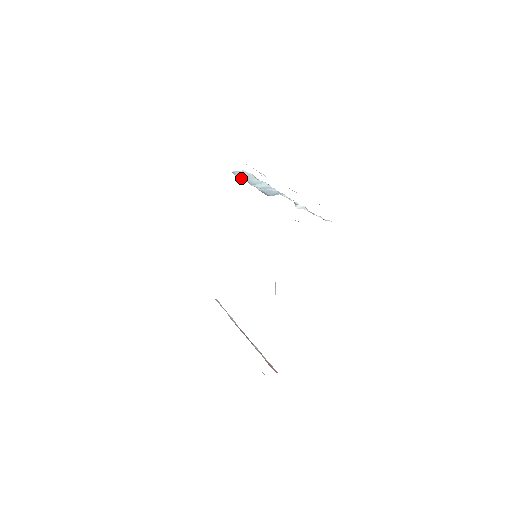
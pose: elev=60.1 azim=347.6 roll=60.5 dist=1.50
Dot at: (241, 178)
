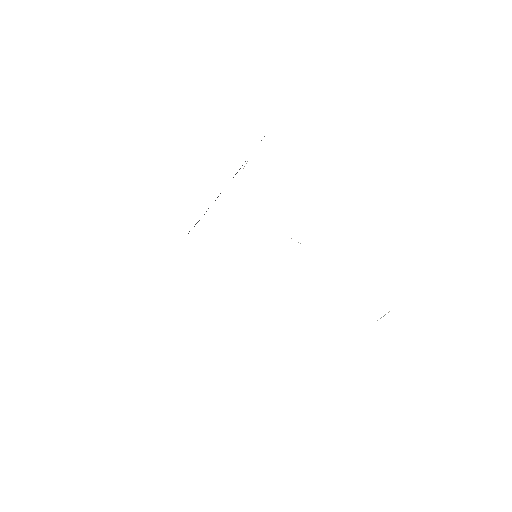
Dot at: occluded
